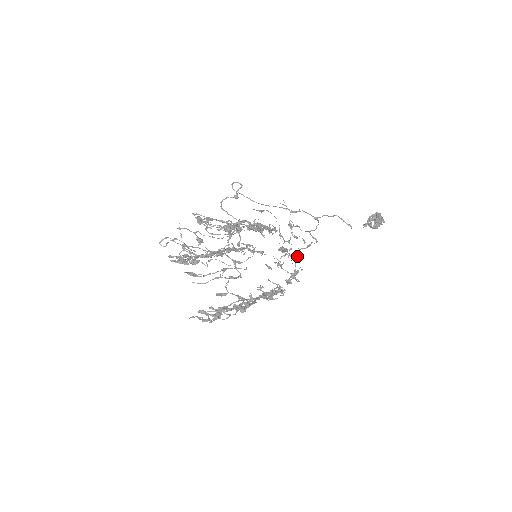
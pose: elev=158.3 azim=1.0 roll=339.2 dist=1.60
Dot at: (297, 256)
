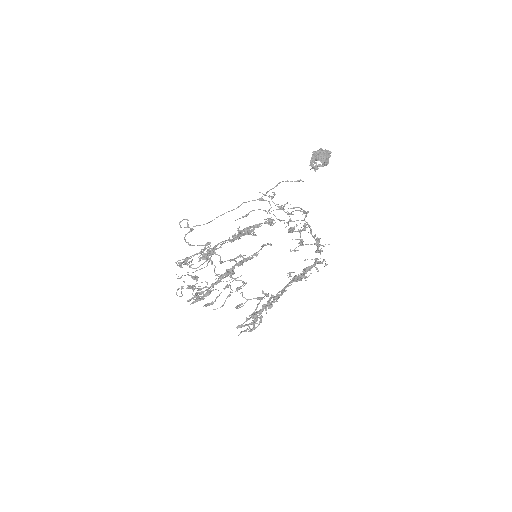
Dot at: (307, 227)
